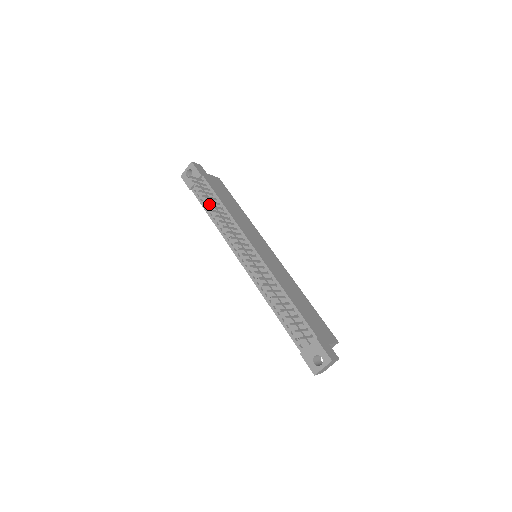
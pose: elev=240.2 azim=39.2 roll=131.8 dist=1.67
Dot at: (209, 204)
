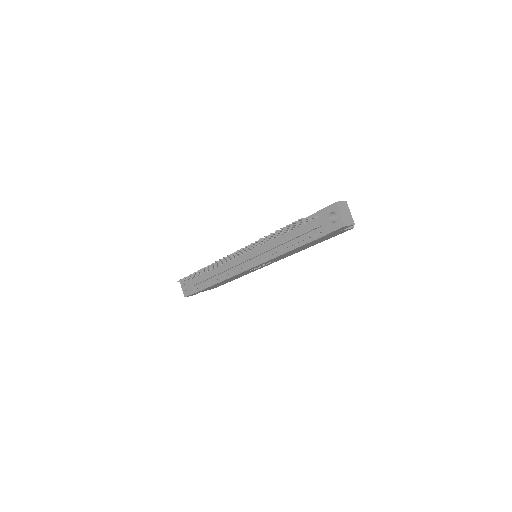
Dot at: (206, 279)
